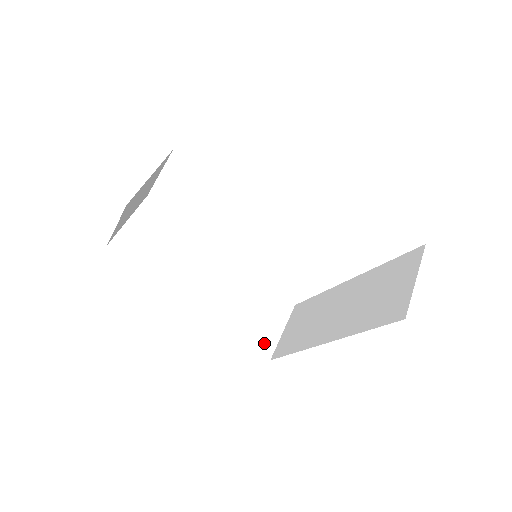
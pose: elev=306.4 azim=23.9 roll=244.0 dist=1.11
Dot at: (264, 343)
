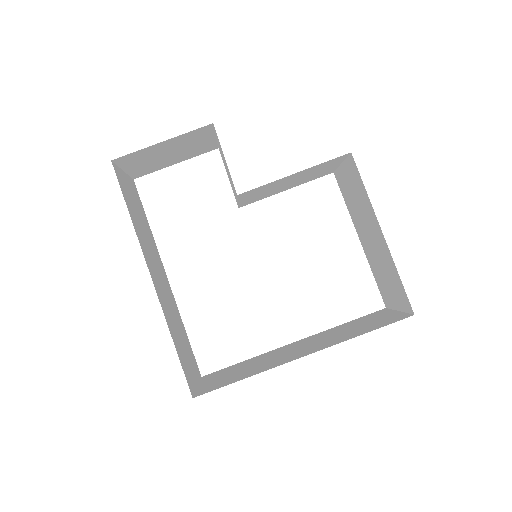
Dot at: (189, 377)
